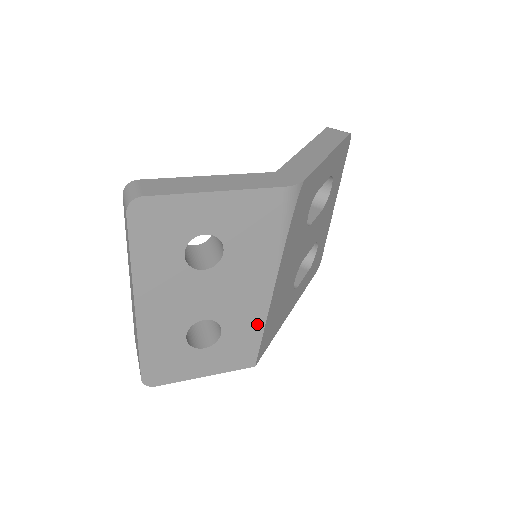
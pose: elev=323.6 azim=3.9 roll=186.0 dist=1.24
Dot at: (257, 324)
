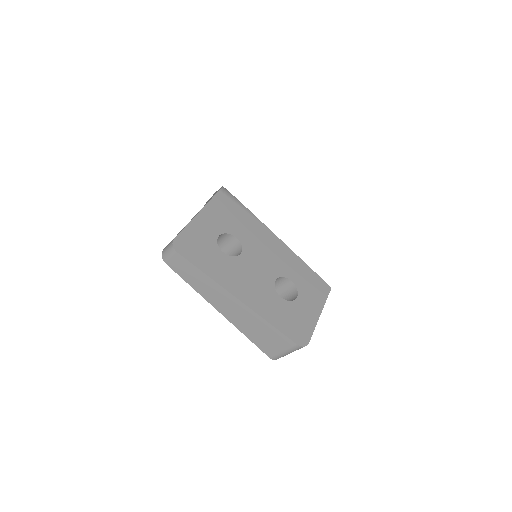
Dot at: (299, 263)
